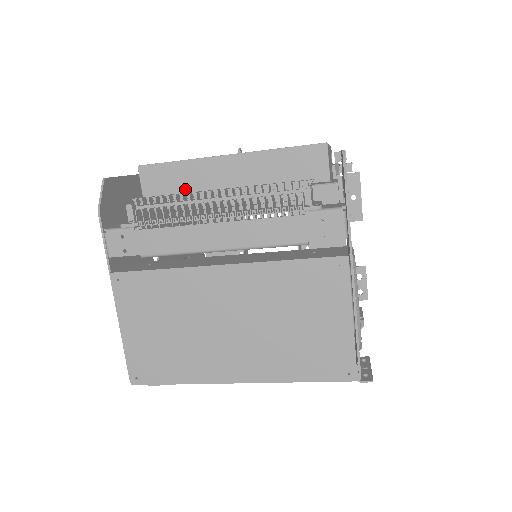
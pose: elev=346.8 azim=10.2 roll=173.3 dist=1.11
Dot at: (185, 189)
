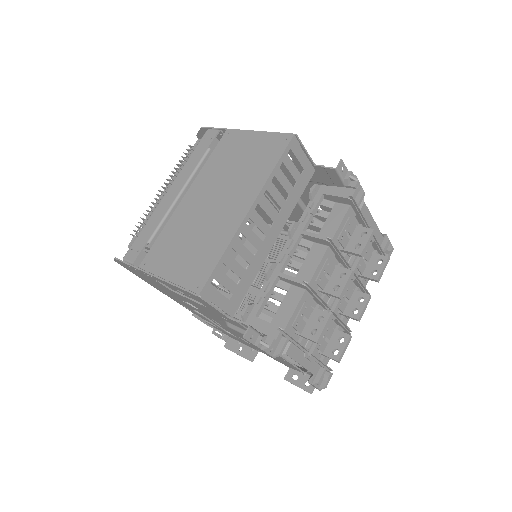
Dot at: occluded
